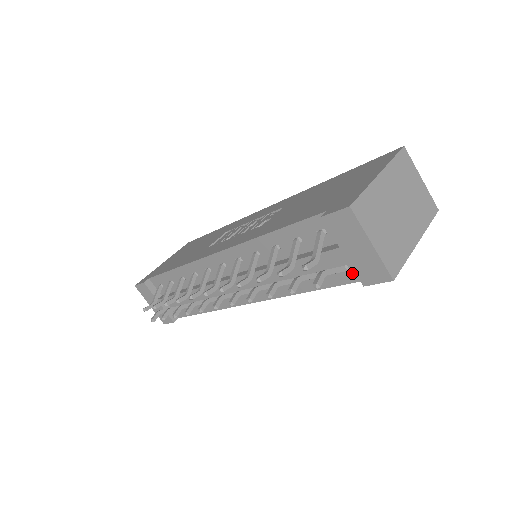
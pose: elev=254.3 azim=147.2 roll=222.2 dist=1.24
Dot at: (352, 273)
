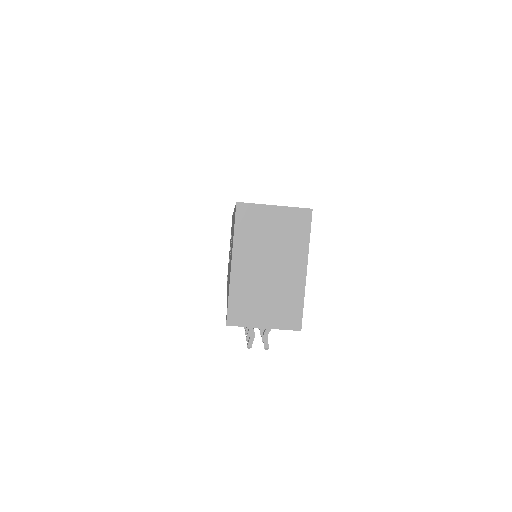
Dot at: occluded
